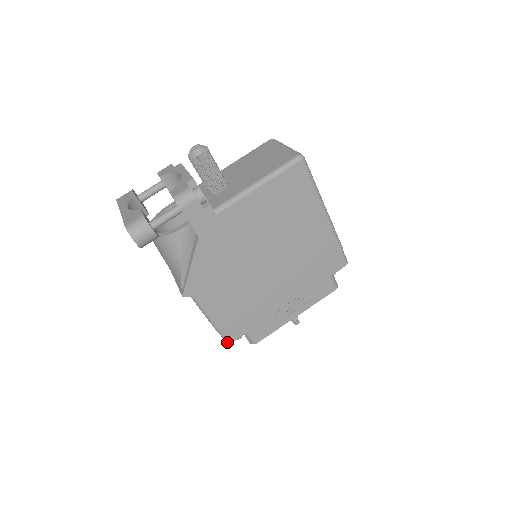
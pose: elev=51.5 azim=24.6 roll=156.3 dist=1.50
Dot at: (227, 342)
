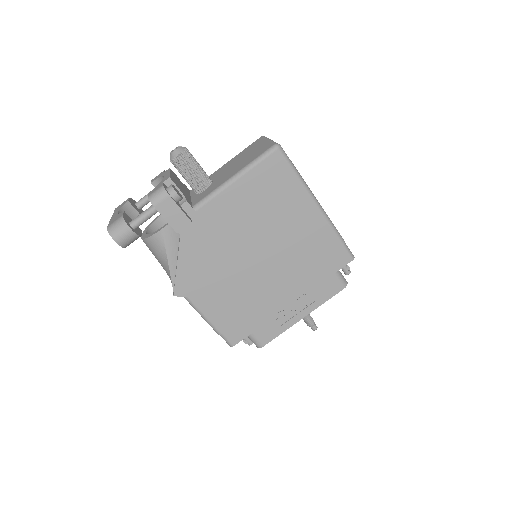
Dot at: (230, 345)
